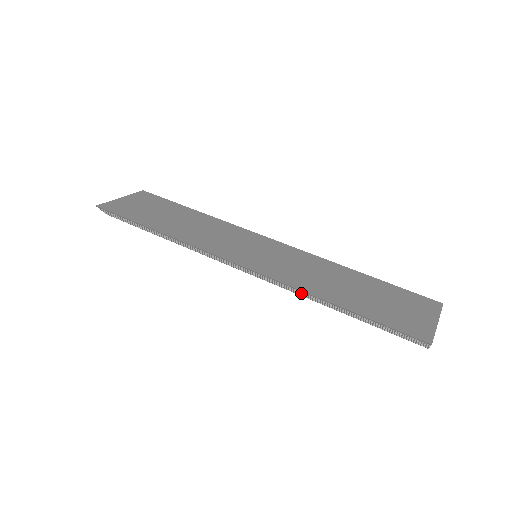
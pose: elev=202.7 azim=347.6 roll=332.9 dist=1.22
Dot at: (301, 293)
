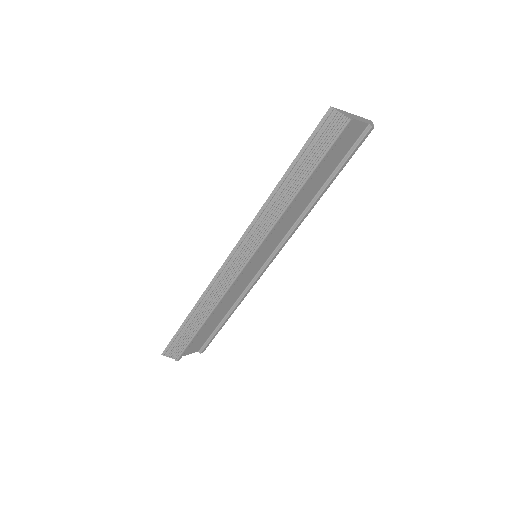
Dot at: (269, 214)
